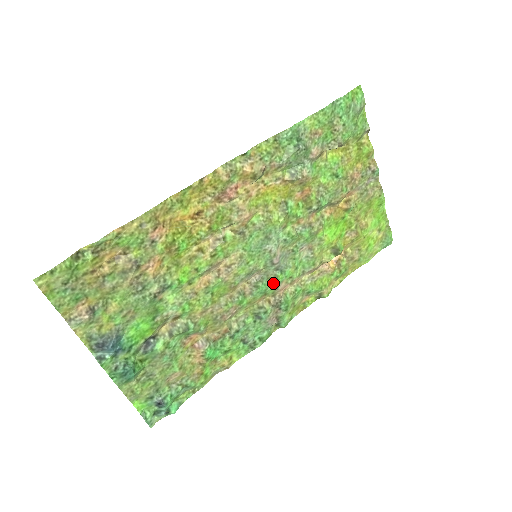
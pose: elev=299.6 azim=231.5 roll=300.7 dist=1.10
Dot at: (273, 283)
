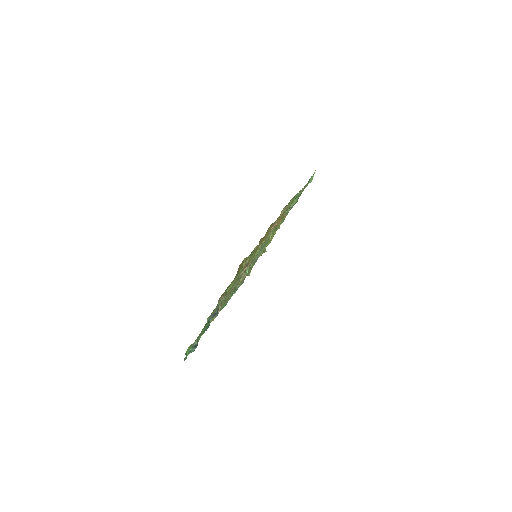
Dot at: (249, 270)
